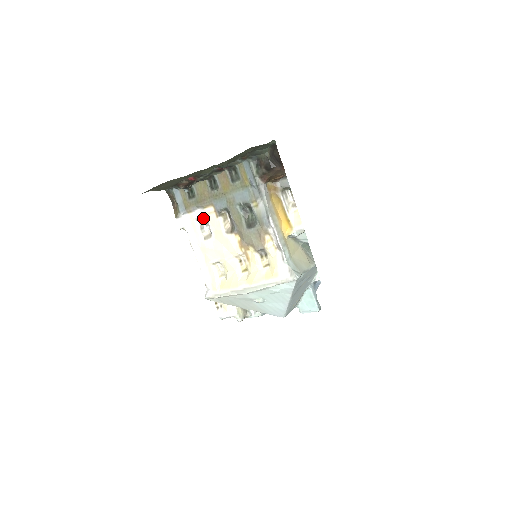
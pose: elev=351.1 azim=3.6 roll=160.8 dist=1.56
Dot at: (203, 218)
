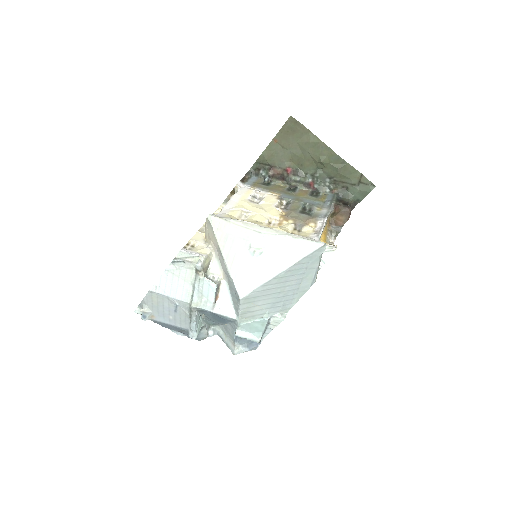
Dot at: (261, 195)
